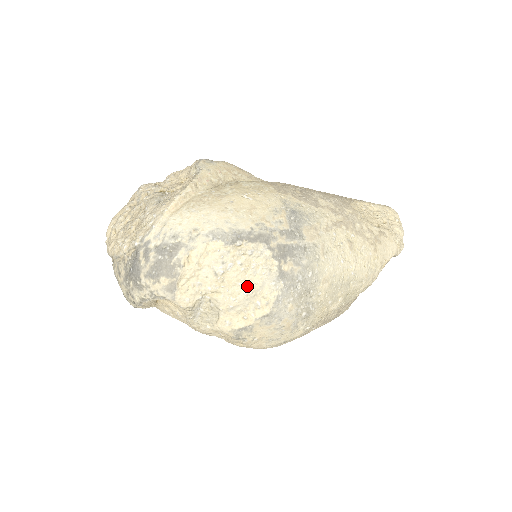
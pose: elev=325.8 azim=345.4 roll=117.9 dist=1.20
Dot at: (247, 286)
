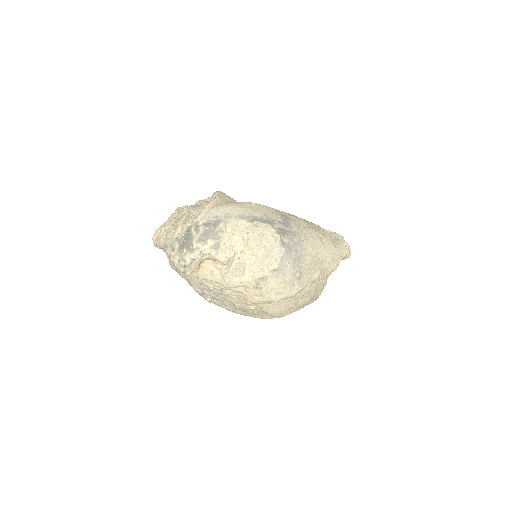
Dot at: (262, 249)
